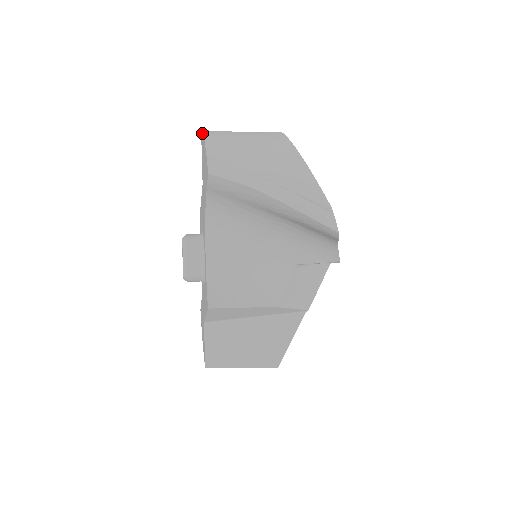
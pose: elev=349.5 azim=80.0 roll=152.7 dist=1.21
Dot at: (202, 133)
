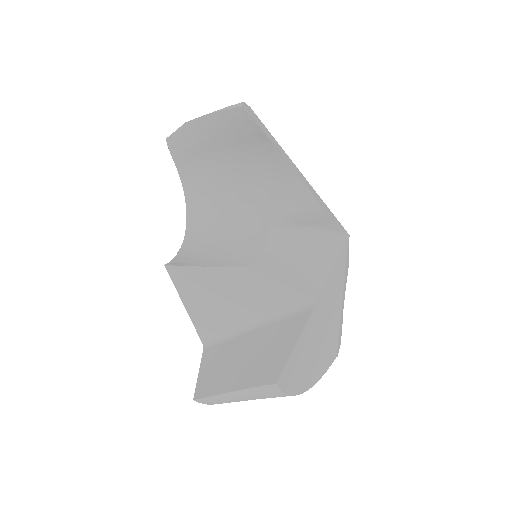
Dot at: occluded
